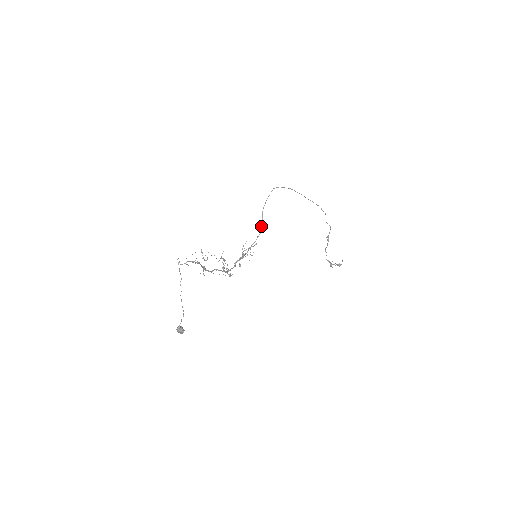
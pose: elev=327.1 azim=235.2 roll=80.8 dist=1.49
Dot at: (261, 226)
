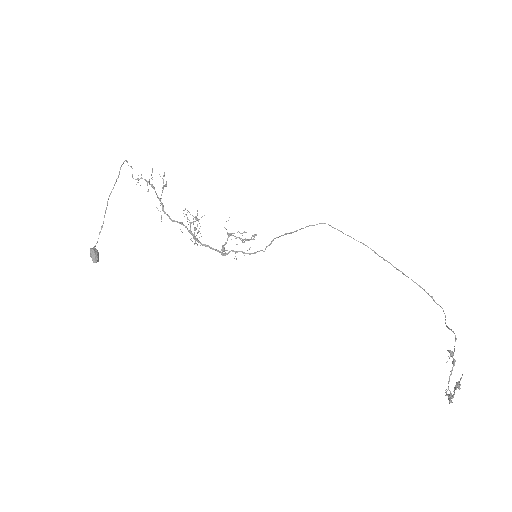
Dot at: (282, 235)
